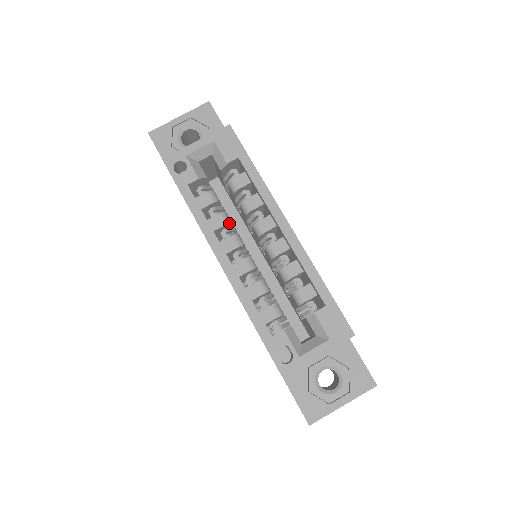
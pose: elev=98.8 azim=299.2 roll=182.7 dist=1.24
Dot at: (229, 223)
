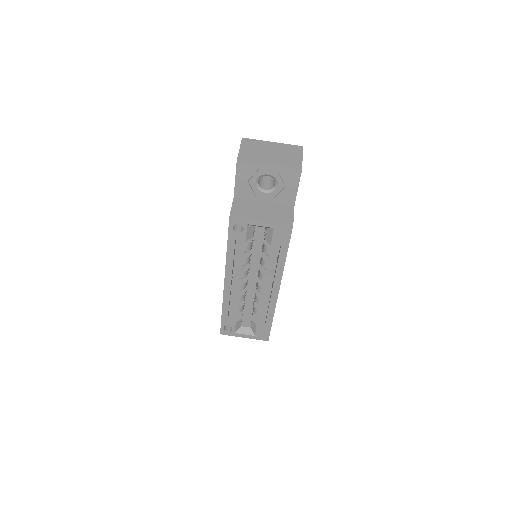
Dot at: occluded
